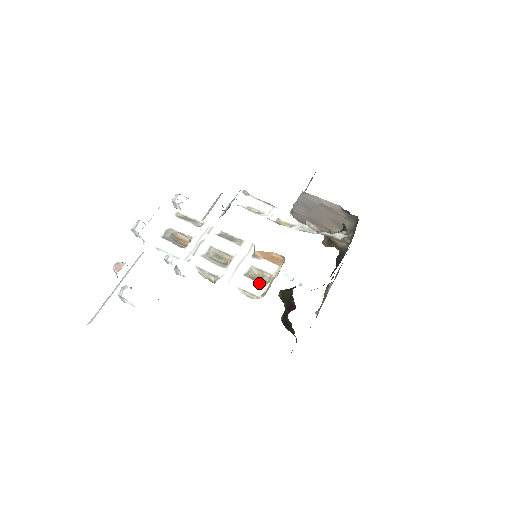
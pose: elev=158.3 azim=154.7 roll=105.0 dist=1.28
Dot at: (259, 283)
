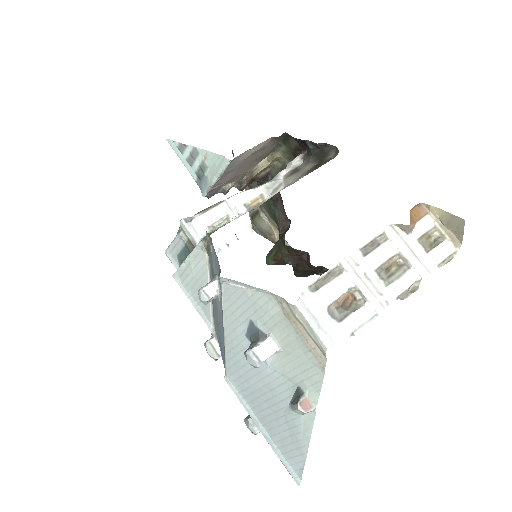
Dot at: (442, 243)
